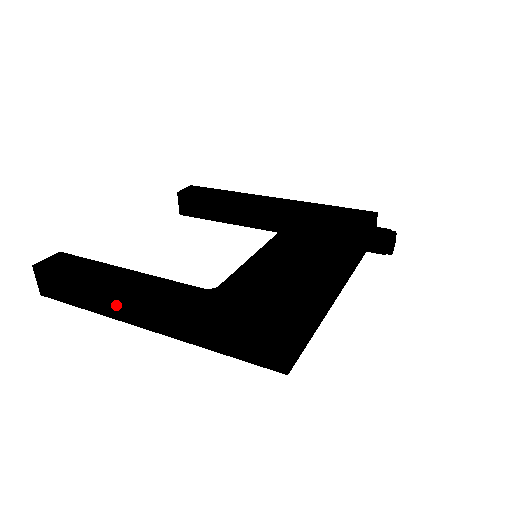
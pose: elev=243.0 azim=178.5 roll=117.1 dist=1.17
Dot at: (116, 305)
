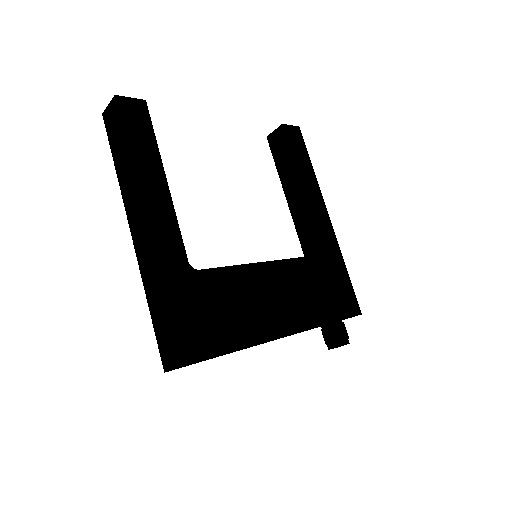
Dot at: (131, 199)
